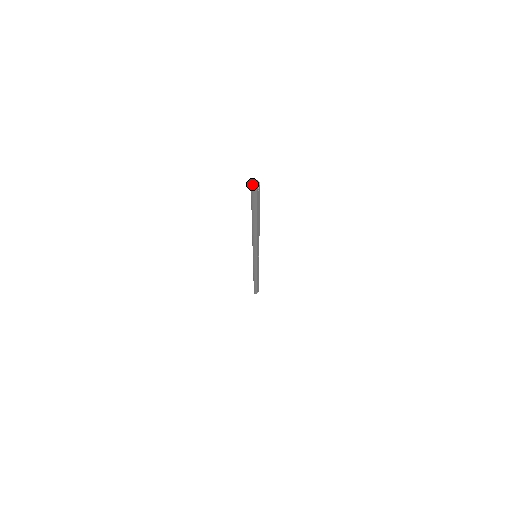
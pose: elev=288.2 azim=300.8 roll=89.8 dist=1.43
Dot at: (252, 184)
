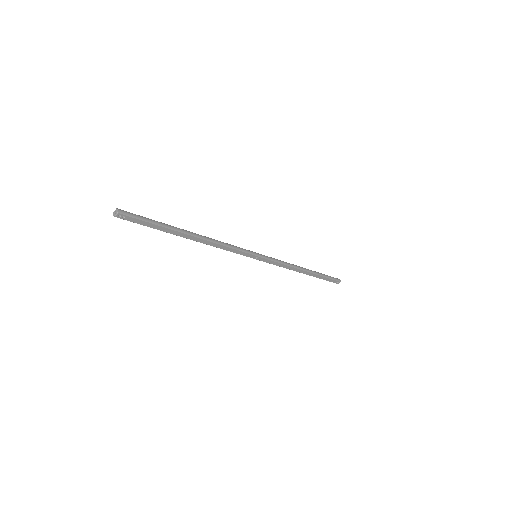
Dot at: (114, 211)
